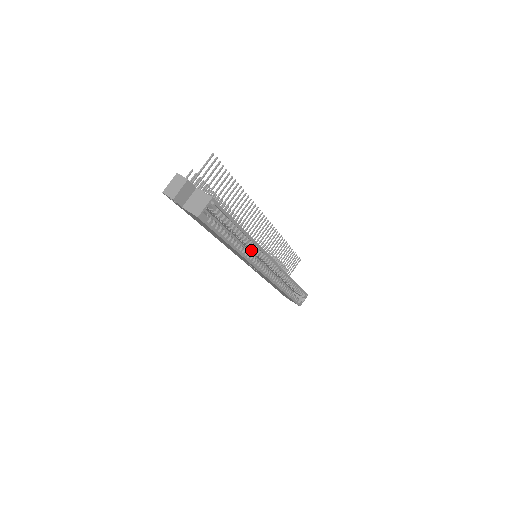
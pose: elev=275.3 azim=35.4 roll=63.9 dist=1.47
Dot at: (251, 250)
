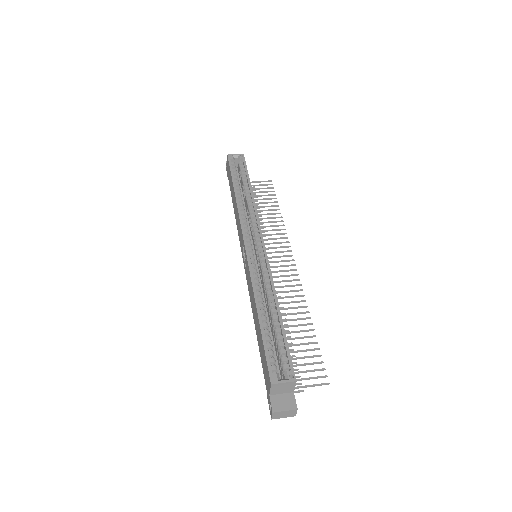
Dot at: (251, 226)
